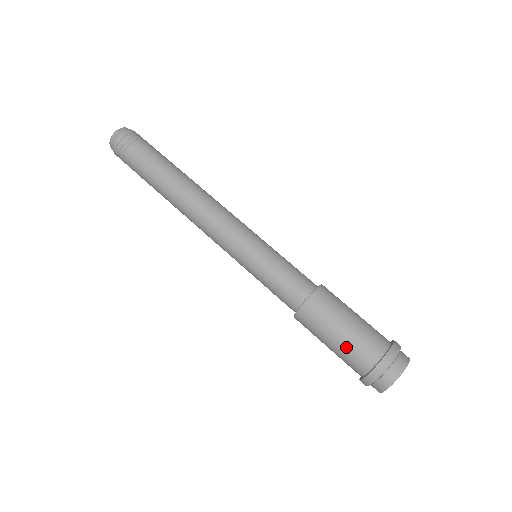
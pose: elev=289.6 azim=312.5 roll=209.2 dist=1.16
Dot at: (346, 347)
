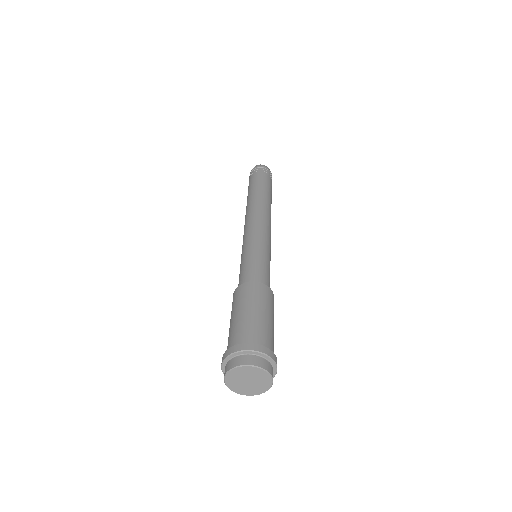
Dot at: (231, 329)
